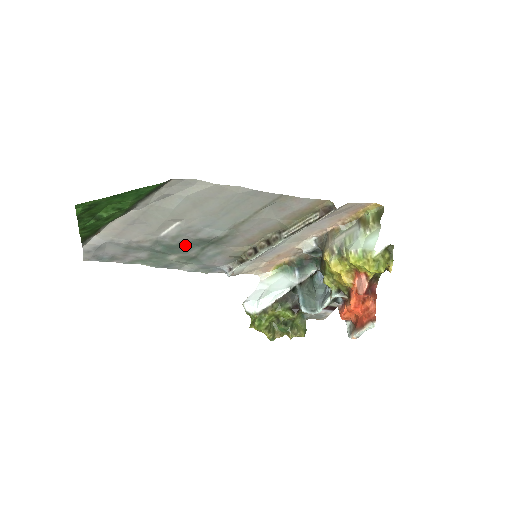
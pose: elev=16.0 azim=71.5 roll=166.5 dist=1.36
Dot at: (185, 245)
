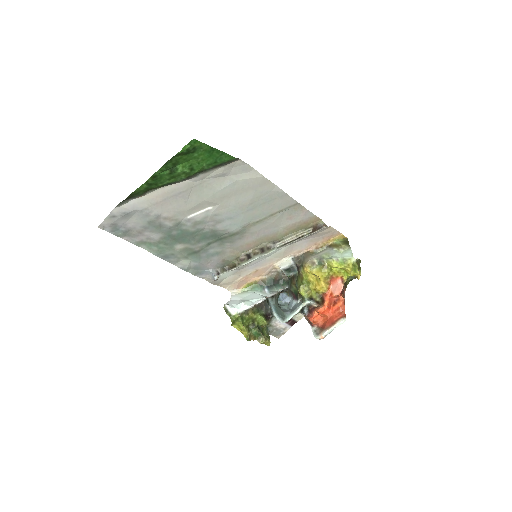
Dot at: (198, 235)
